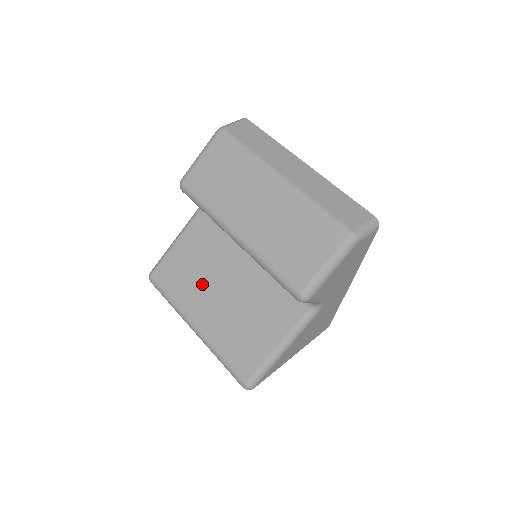
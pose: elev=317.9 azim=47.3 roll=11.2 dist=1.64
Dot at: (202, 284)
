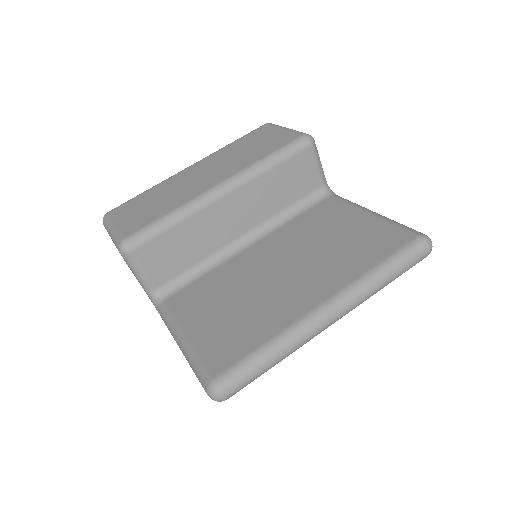
Dot at: (263, 295)
